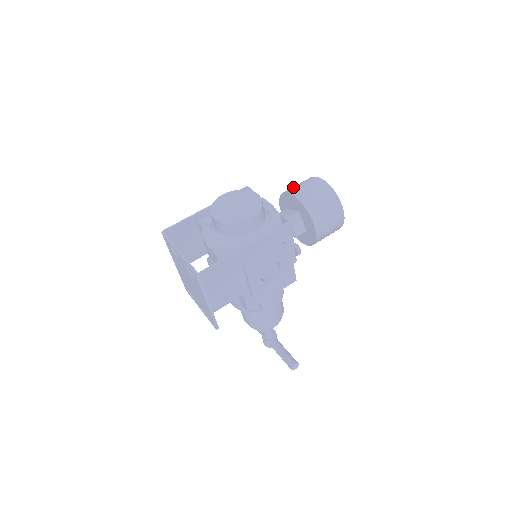
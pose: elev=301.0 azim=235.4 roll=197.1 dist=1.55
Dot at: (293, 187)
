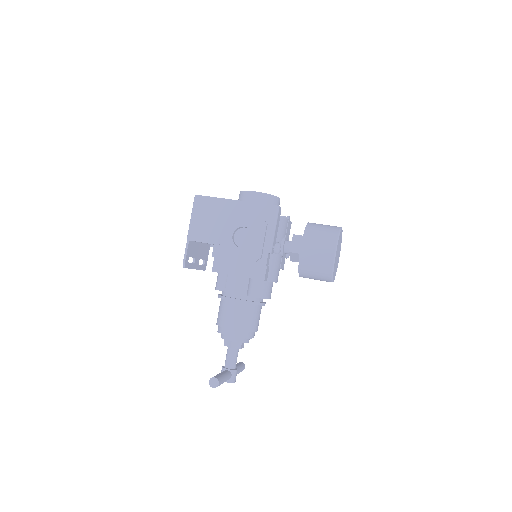
Dot at: occluded
